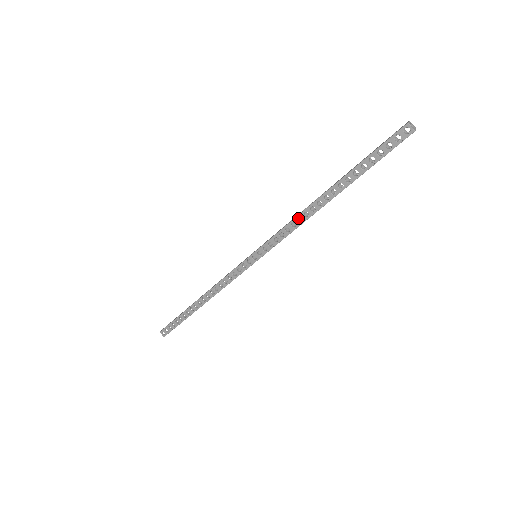
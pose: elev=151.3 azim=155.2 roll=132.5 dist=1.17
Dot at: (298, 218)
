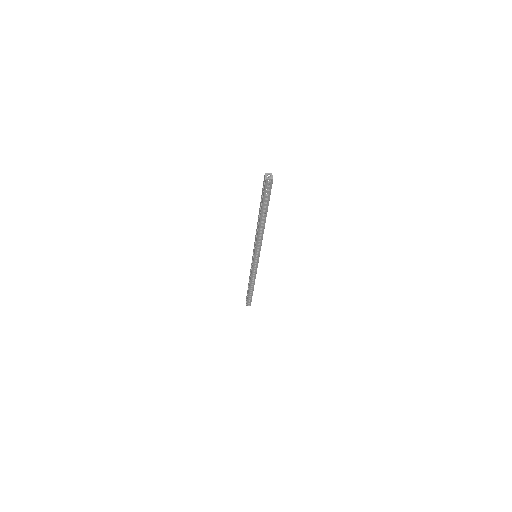
Dot at: occluded
